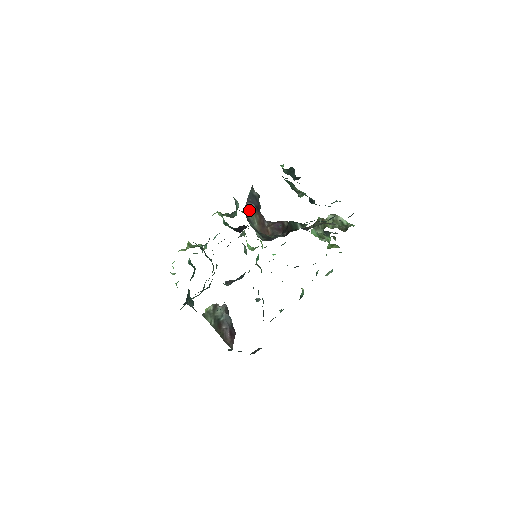
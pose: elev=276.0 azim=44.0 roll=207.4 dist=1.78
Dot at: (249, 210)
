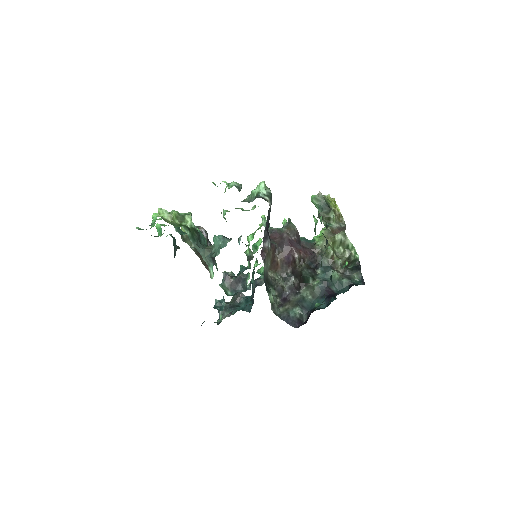
Dot at: (265, 258)
